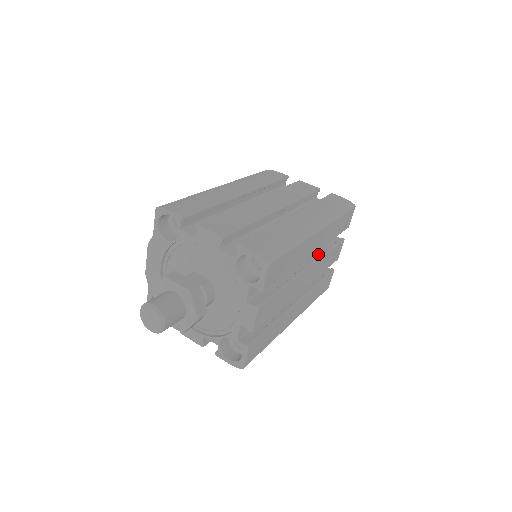
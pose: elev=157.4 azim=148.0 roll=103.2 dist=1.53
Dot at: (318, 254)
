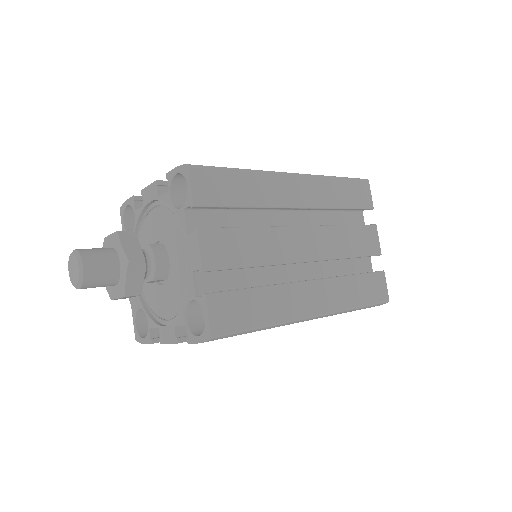
Dot at: occluded
